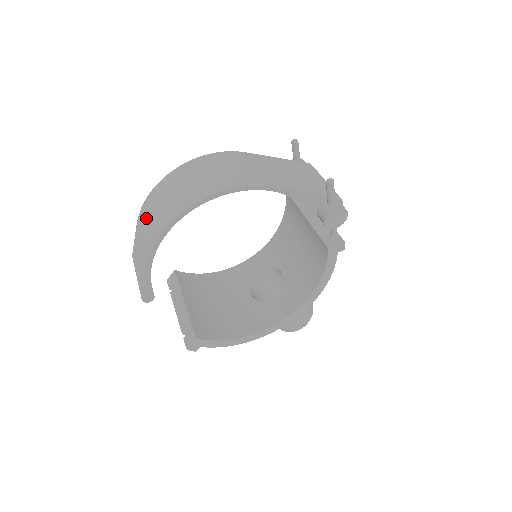
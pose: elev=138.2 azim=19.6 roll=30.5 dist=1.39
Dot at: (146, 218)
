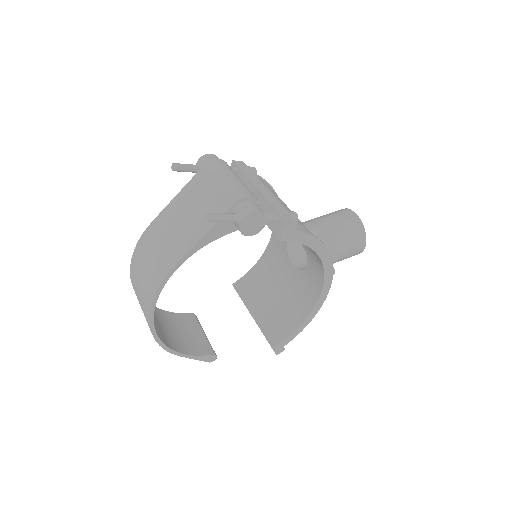
Dot at: occluded
